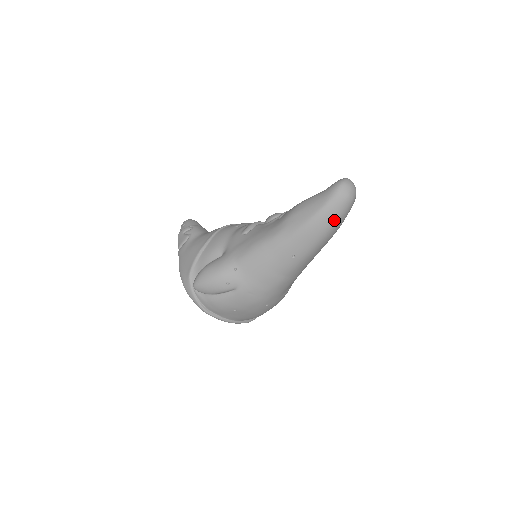
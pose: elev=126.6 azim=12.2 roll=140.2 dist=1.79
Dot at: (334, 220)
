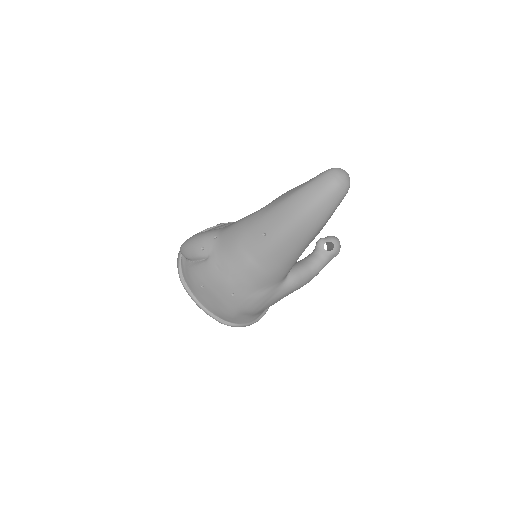
Dot at: (311, 203)
